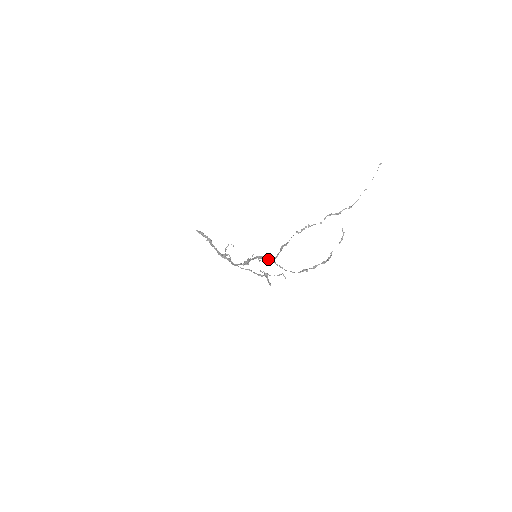
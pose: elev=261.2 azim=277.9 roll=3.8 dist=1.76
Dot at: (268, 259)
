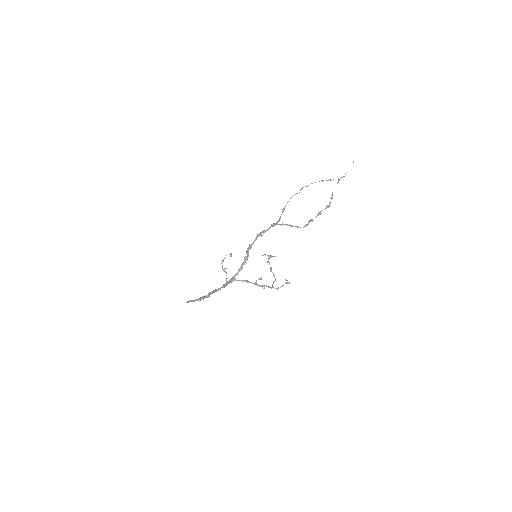
Dot at: occluded
